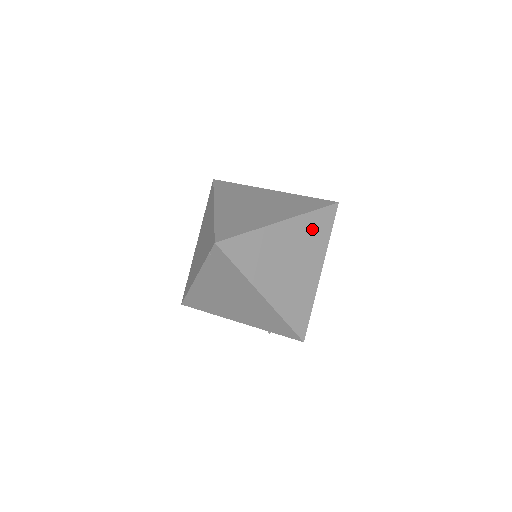
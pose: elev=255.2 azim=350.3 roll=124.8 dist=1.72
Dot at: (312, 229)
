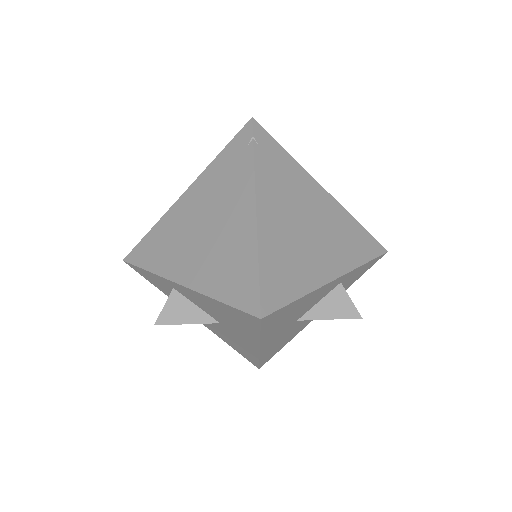
Dot at: occluded
